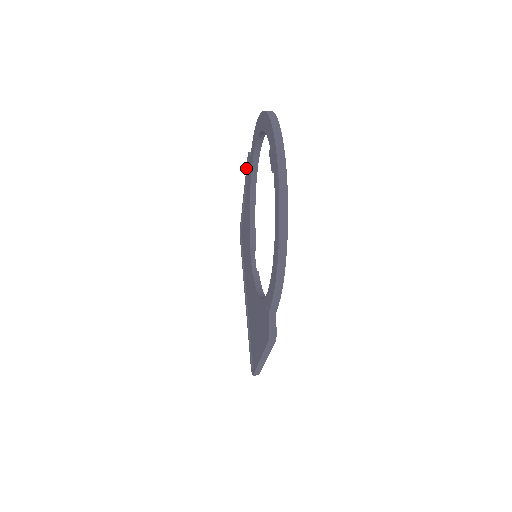
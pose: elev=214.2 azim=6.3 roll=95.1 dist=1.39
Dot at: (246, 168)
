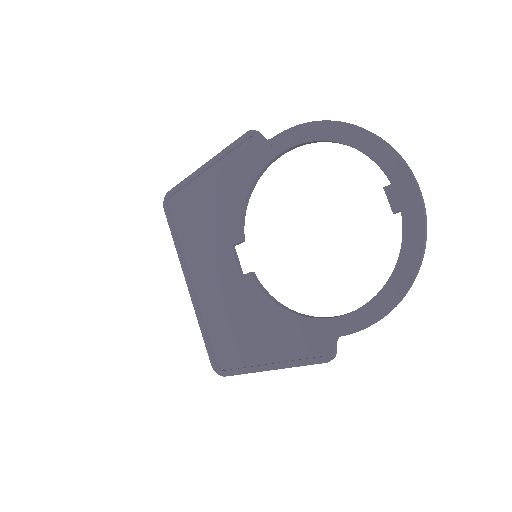
Dot at: (234, 142)
